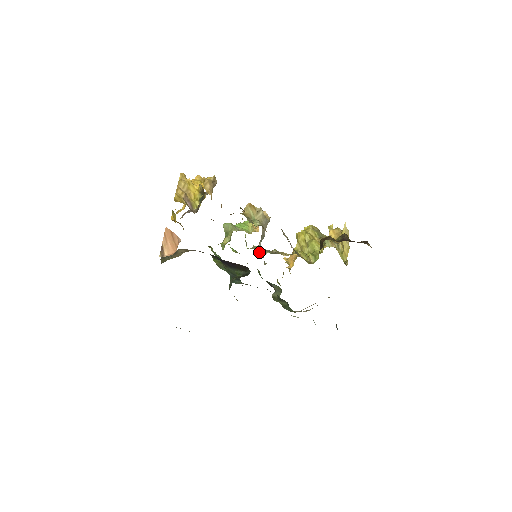
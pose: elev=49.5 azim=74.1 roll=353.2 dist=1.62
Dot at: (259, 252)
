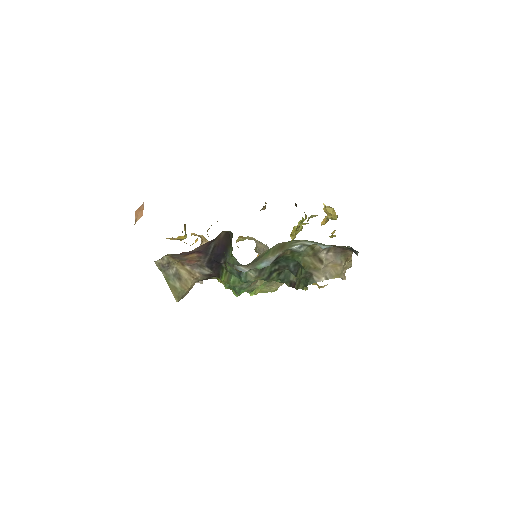
Dot at: occluded
